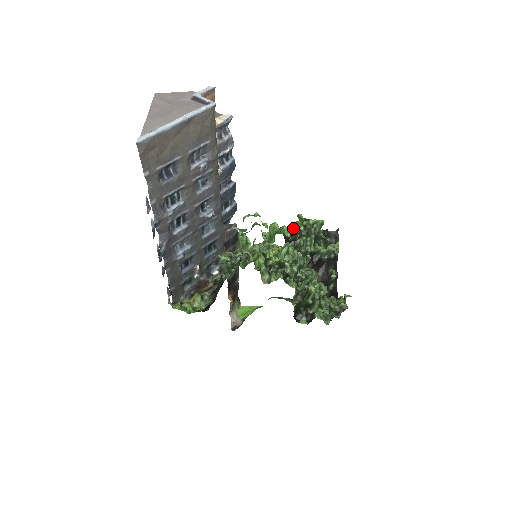
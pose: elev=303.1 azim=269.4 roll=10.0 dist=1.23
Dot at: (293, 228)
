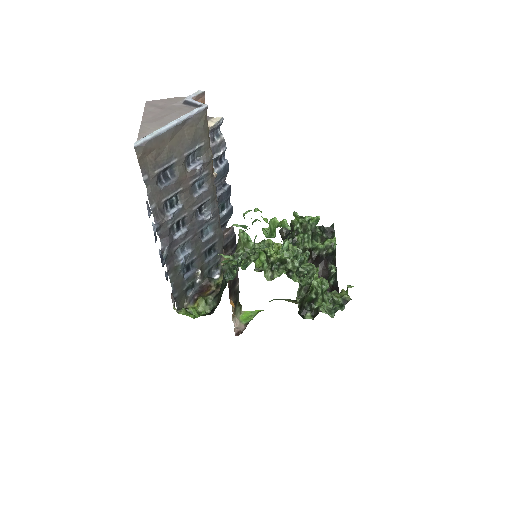
Dot at: occluded
